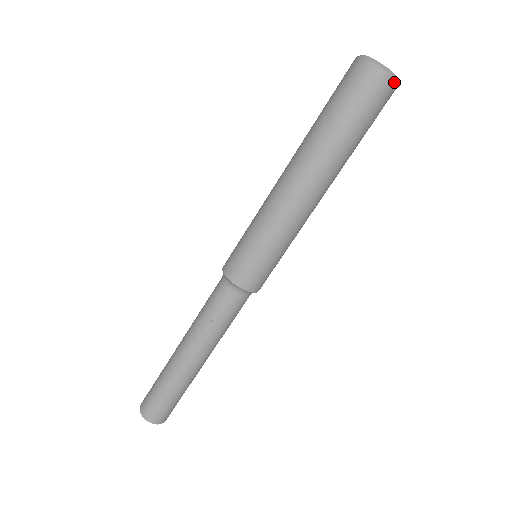
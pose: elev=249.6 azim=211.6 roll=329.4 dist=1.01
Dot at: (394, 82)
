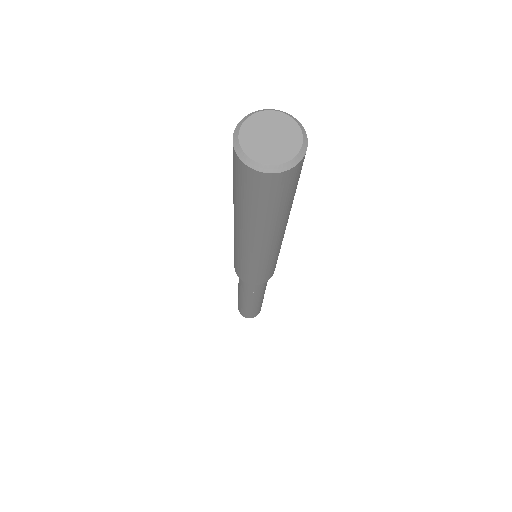
Dot at: (294, 168)
